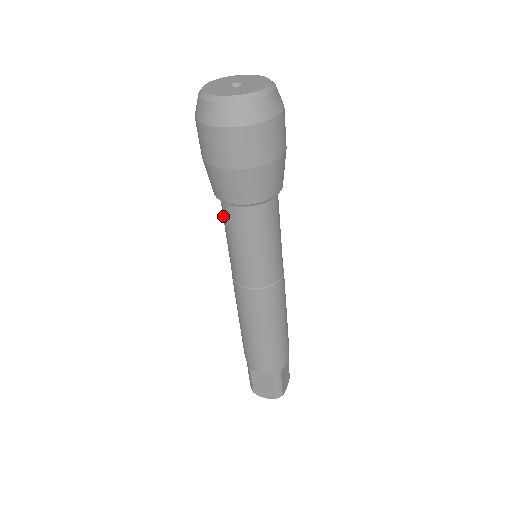
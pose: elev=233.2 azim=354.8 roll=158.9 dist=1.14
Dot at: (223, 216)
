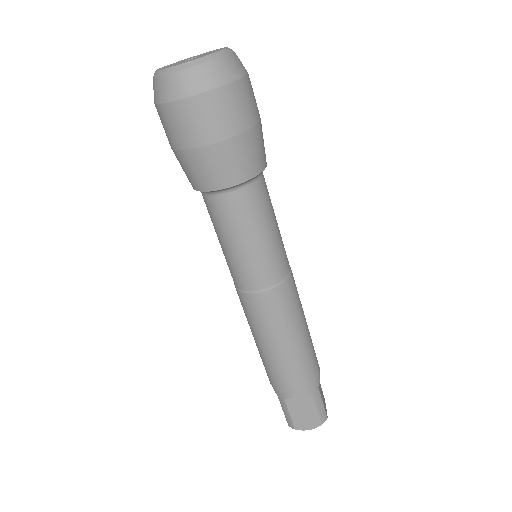
Dot at: (212, 215)
